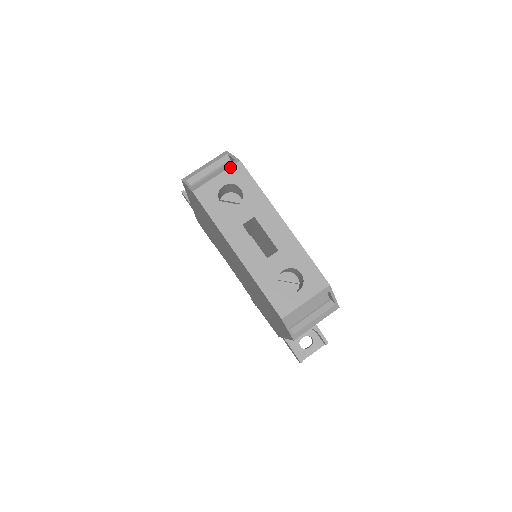
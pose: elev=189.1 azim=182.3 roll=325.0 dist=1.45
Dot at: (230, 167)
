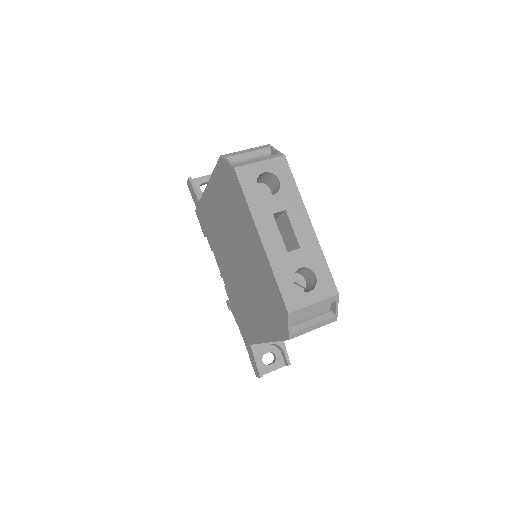
Dot at: (274, 158)
